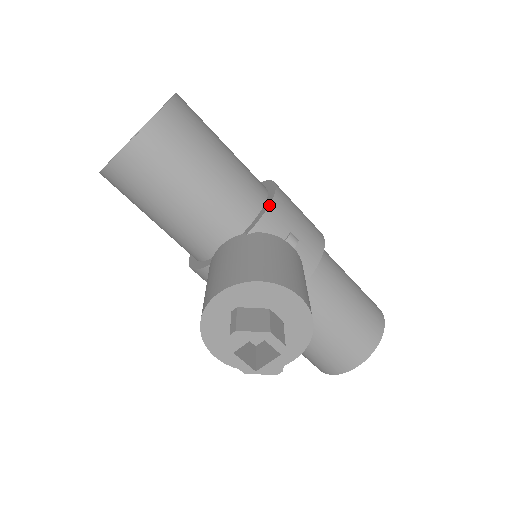
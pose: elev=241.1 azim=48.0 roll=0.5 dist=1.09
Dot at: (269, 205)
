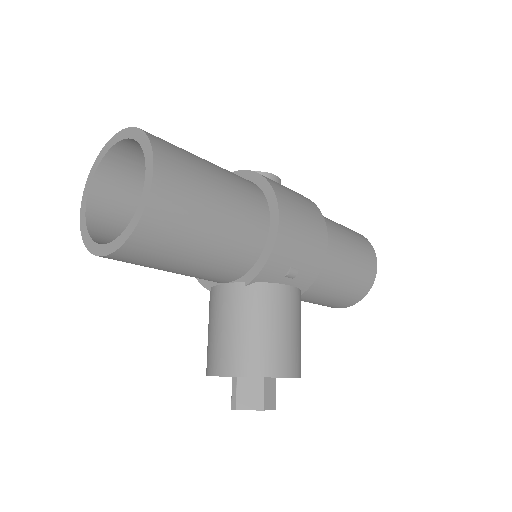
Dot at: (270, 256)
